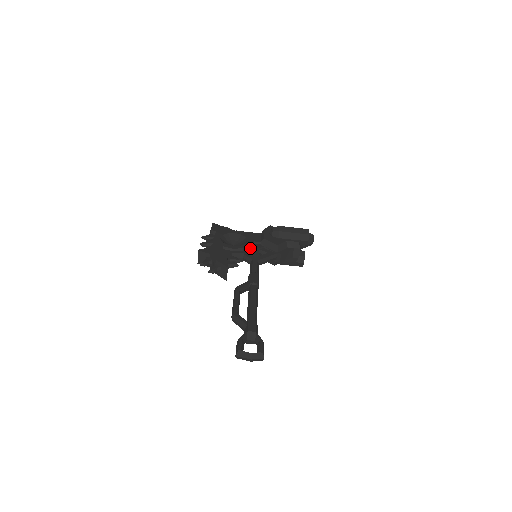
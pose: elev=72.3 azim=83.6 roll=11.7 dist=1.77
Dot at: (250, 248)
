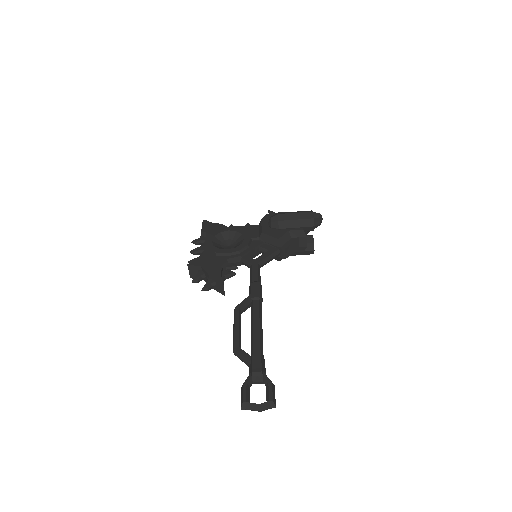
Dot at: (247, 248)
